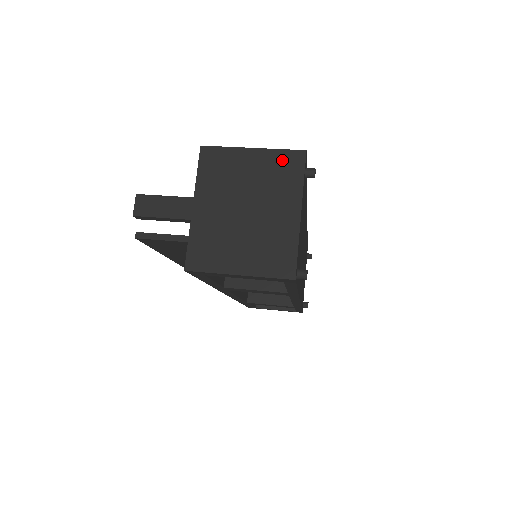
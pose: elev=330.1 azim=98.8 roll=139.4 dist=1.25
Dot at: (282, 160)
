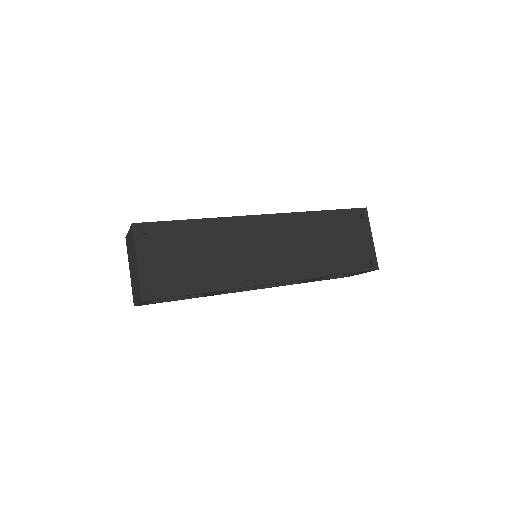
Dot at: (131, 233)
